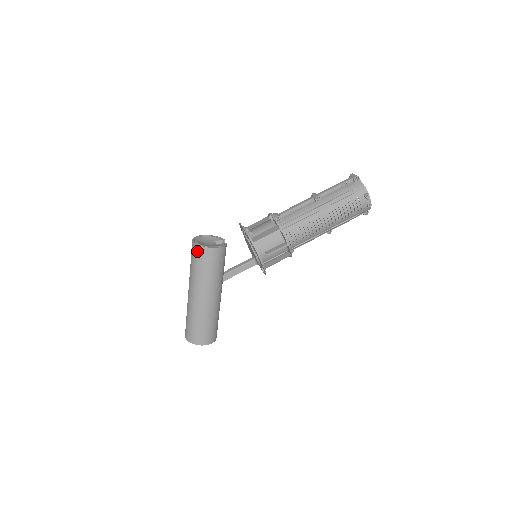
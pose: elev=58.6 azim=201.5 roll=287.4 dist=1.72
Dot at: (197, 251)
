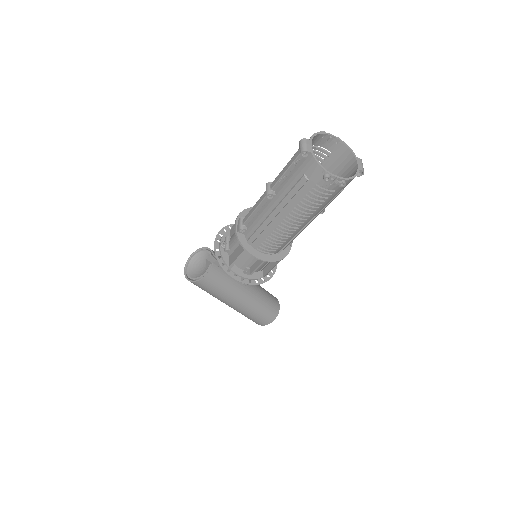
Dot at: occluded
